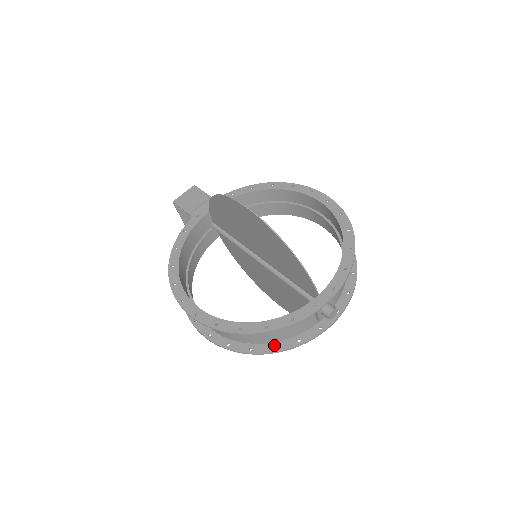
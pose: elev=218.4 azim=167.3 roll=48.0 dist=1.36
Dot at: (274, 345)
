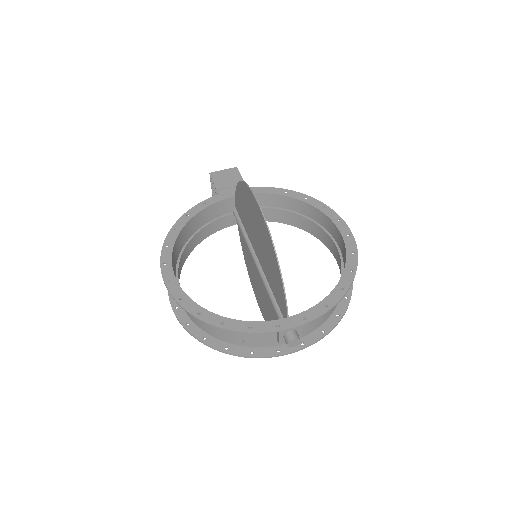
Dot at: (227, 345)
